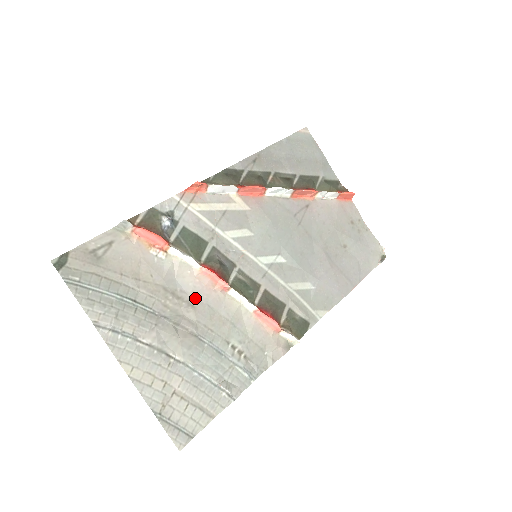
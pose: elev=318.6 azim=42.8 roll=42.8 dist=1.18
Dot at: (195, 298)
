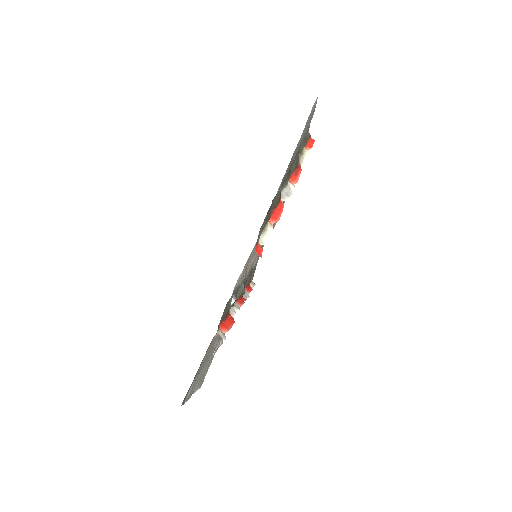
Dot at: occluded
